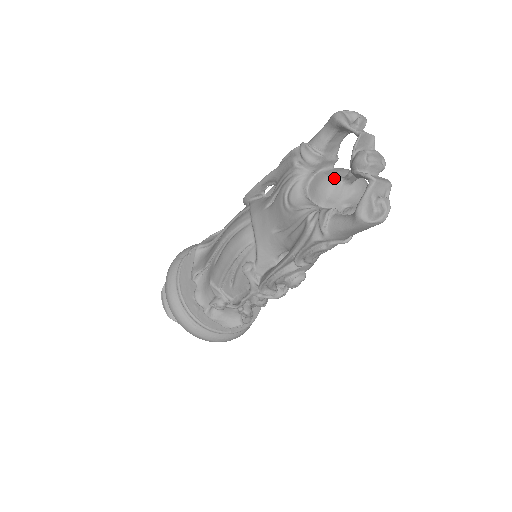
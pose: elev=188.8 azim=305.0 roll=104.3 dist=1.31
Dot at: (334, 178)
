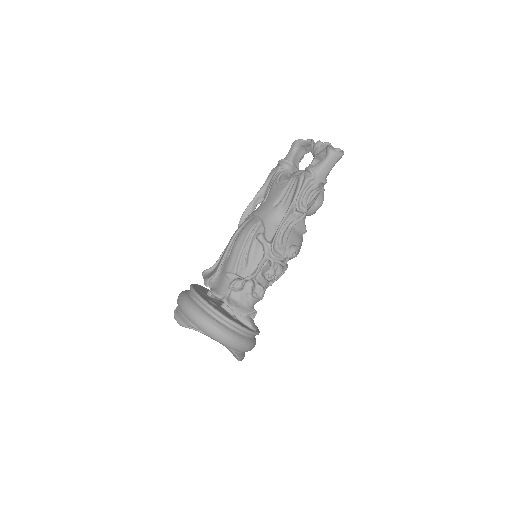
Dot at: occluded
